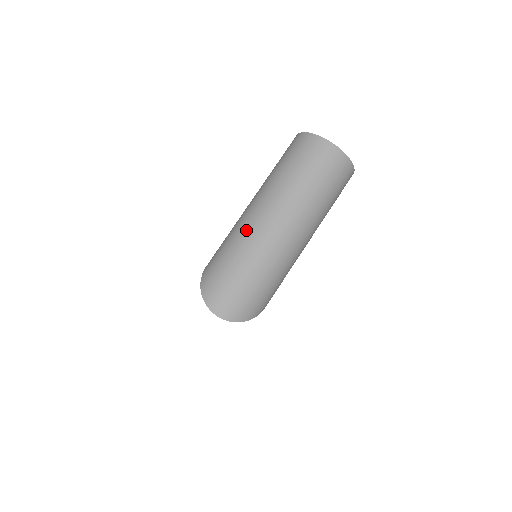
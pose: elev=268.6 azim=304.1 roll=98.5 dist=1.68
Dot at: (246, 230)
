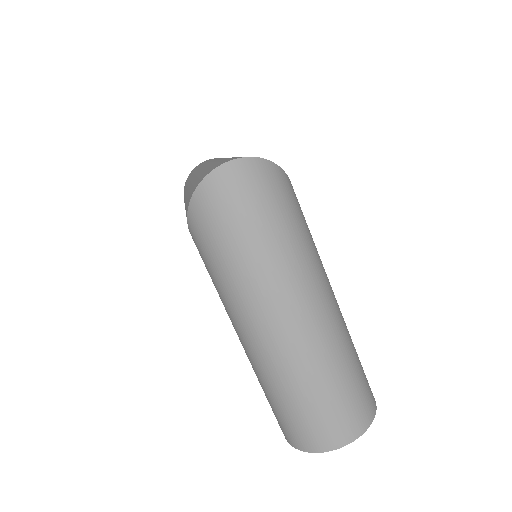
Dot at: occluded
